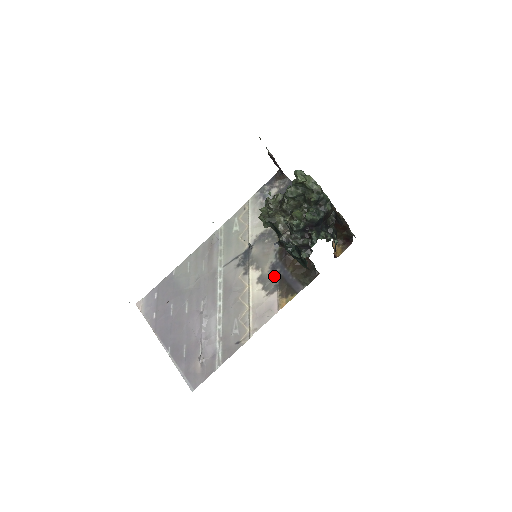
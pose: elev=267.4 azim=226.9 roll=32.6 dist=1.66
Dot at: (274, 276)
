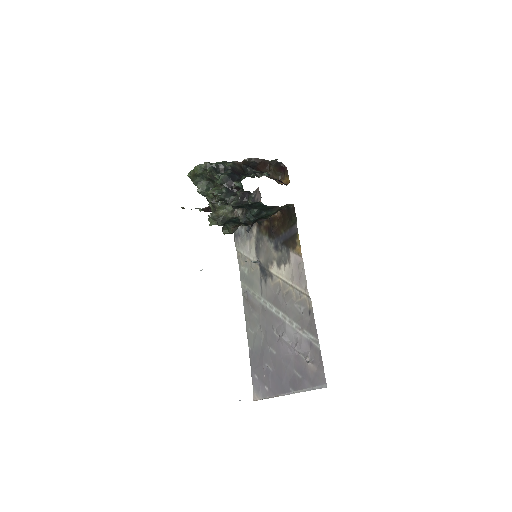
Dot at: (281, 250)
